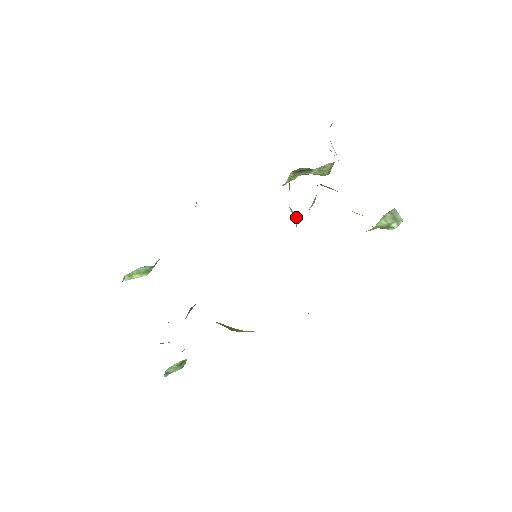
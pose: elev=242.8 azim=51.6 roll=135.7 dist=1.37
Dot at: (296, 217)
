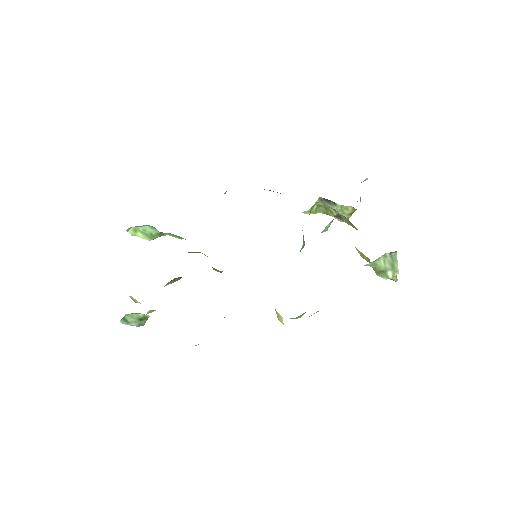
Dot at: (304, 243)
